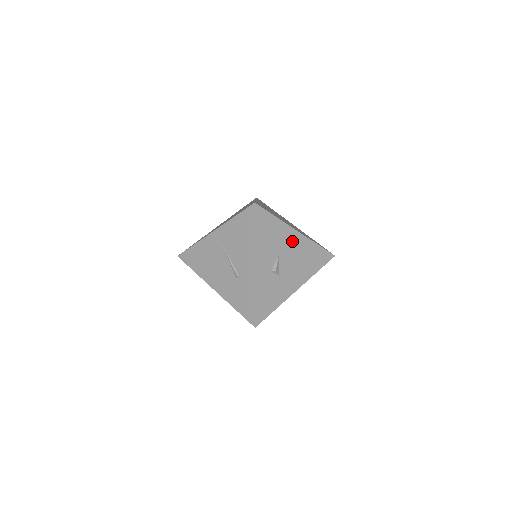
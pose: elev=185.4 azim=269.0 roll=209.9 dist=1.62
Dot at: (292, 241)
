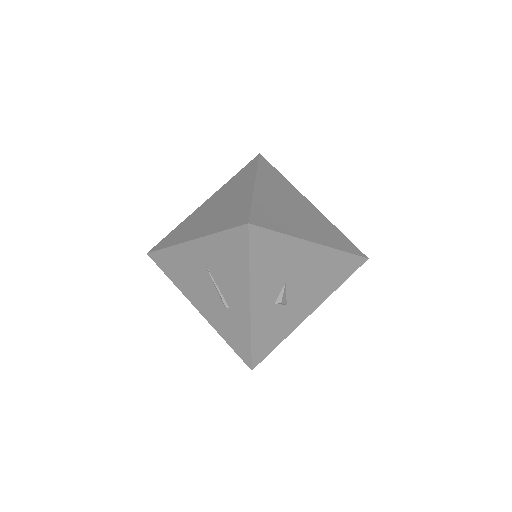
Dot at: (307, 258)
